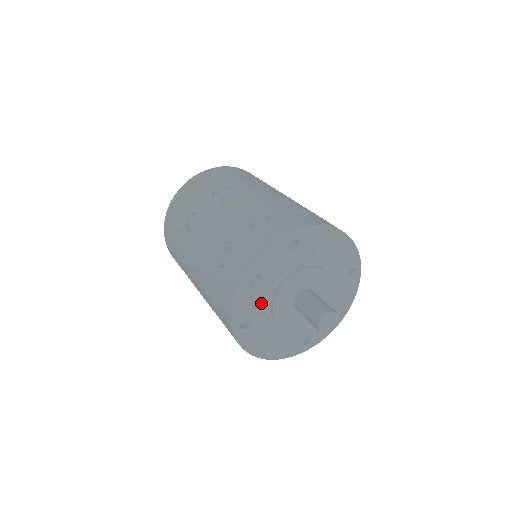
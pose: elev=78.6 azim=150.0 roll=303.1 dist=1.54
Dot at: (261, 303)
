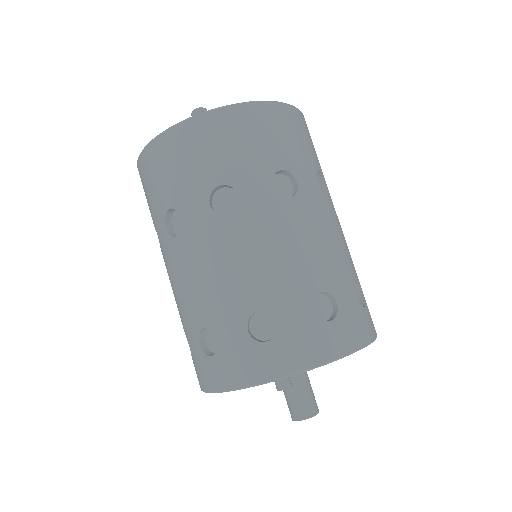
Dot at: occluded
